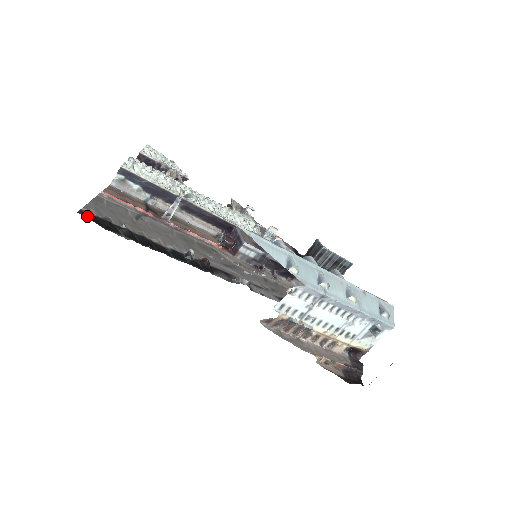
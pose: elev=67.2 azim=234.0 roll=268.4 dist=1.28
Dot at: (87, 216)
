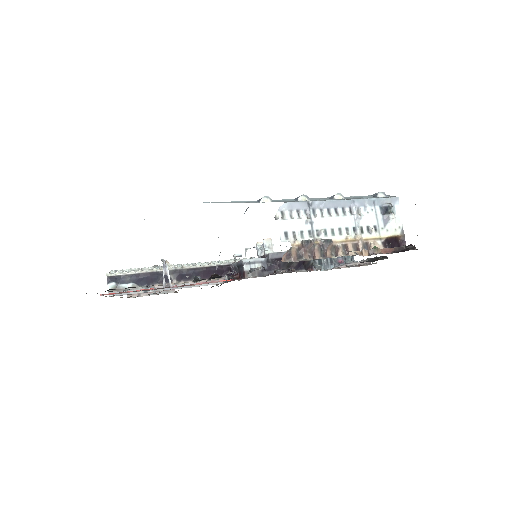
Dot at: occluded
